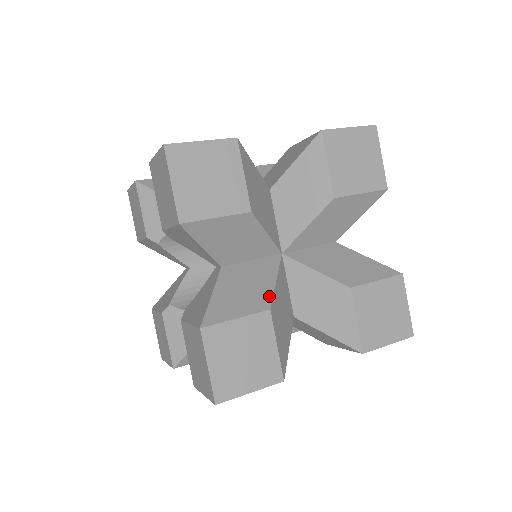
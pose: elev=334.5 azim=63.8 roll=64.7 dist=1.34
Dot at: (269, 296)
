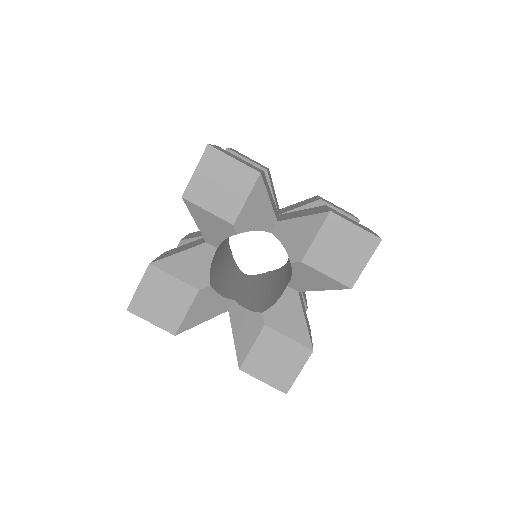
Dot at: (314, 208)
